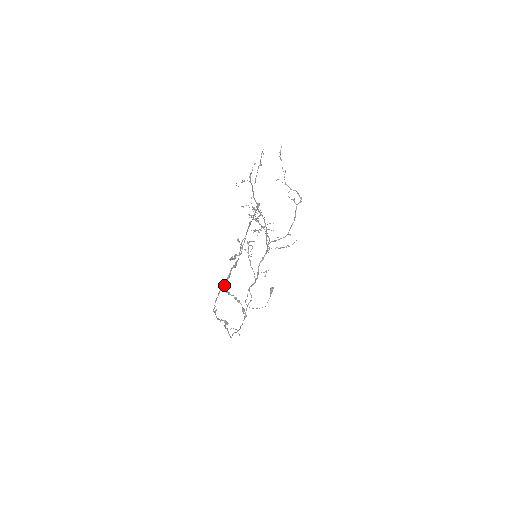
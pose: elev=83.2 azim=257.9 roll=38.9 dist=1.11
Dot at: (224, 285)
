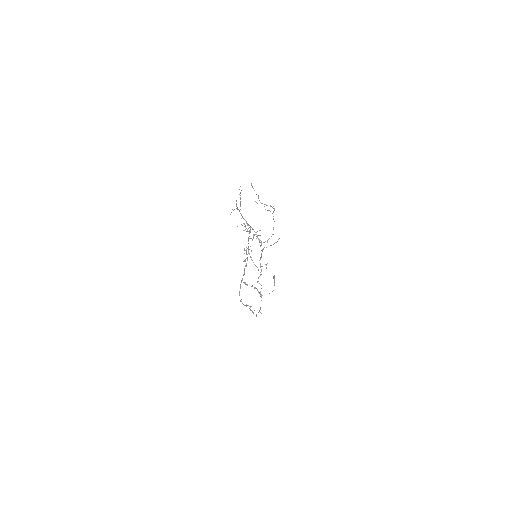
Dot at: (242, 280)
